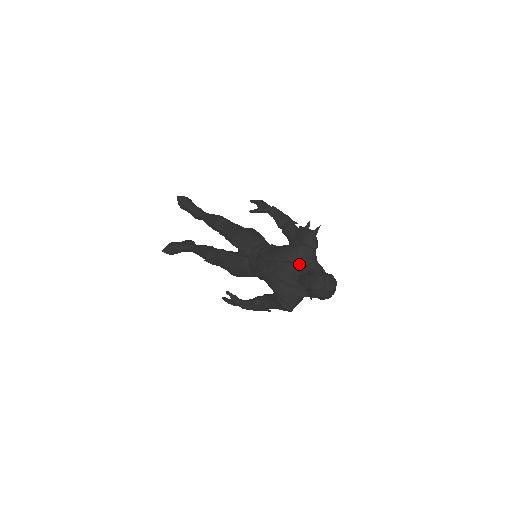
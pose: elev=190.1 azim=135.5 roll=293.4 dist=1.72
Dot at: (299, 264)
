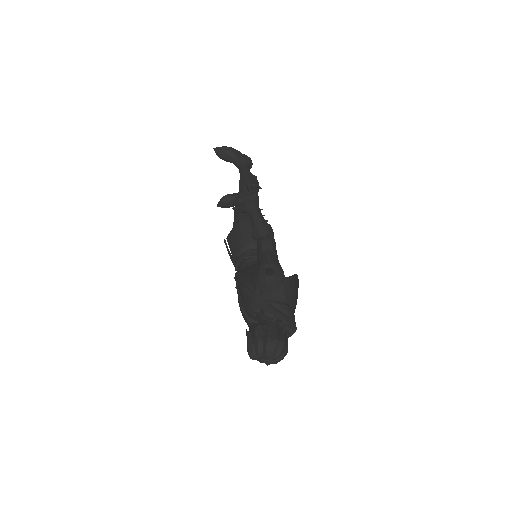
Dot at: (257, 305)
